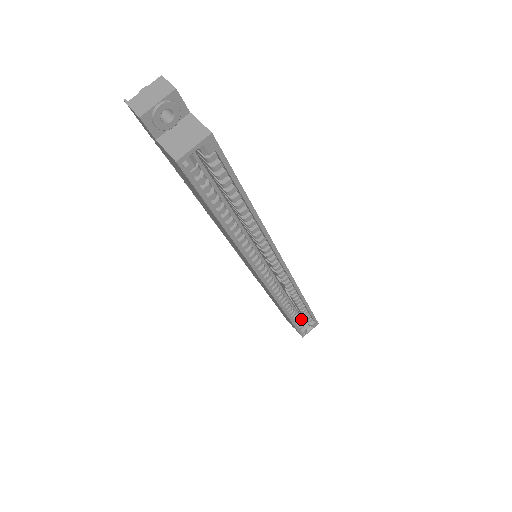
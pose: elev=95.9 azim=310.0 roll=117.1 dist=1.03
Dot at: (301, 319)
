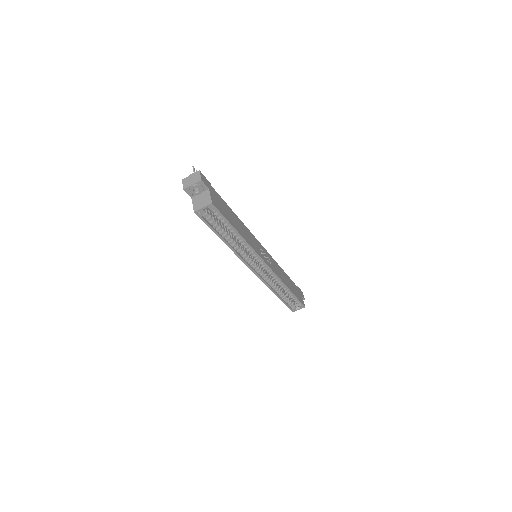
Dot at: occluded
